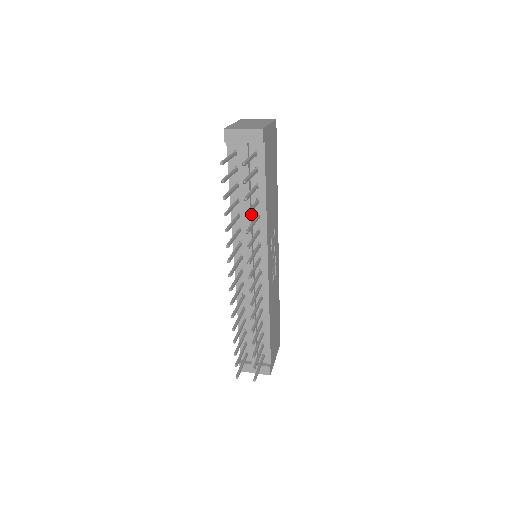
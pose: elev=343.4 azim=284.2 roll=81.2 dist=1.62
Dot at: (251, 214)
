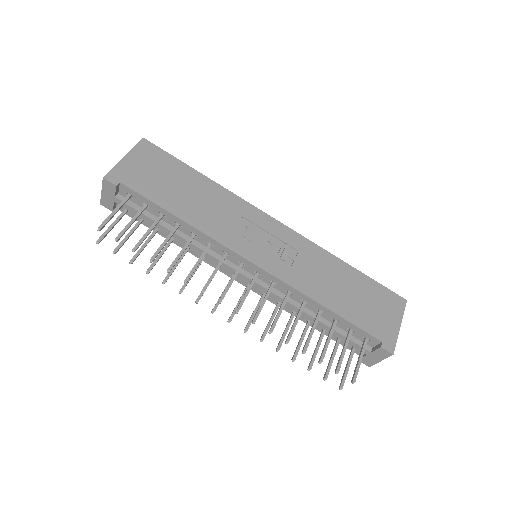
Dot at: occluded
